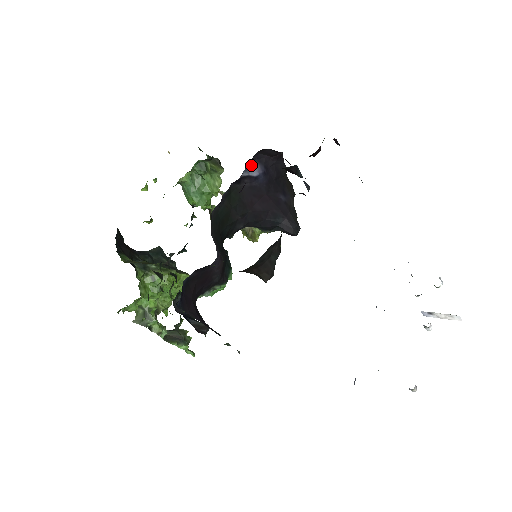
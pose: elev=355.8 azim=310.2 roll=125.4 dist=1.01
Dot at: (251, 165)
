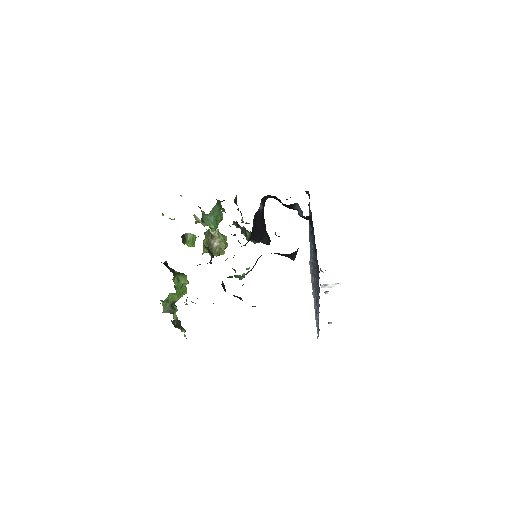
Dot at: (260, 203)
